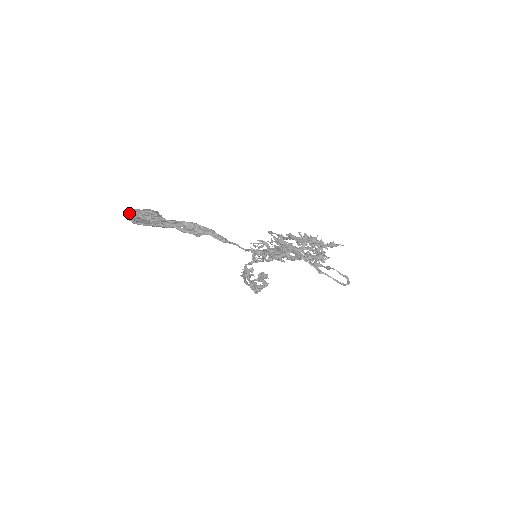
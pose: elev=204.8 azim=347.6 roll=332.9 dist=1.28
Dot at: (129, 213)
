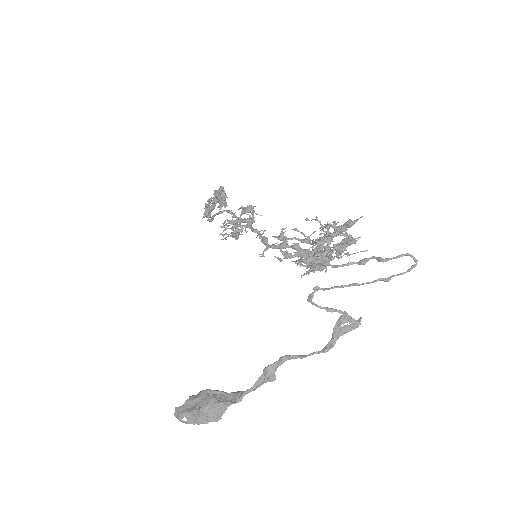
Dot at: (188, 422)
